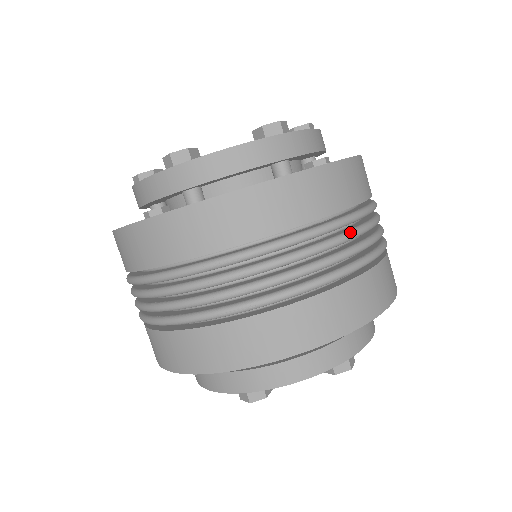
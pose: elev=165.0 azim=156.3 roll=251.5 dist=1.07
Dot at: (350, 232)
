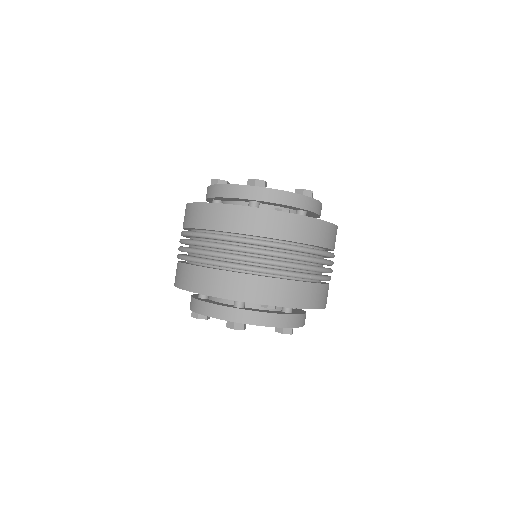
Dot at: (248, 248)
